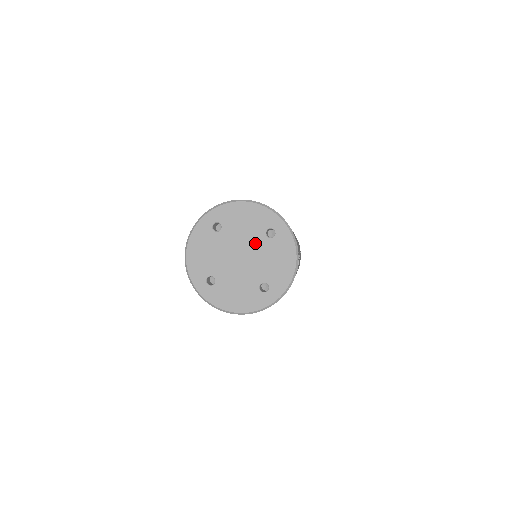
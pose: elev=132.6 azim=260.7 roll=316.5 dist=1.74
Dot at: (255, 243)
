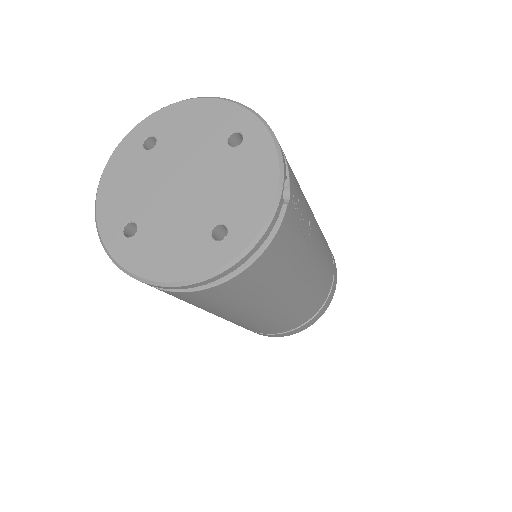
Dot at: (208, 158)
